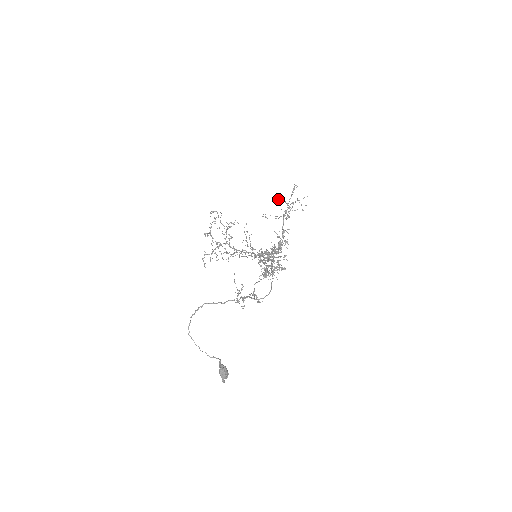
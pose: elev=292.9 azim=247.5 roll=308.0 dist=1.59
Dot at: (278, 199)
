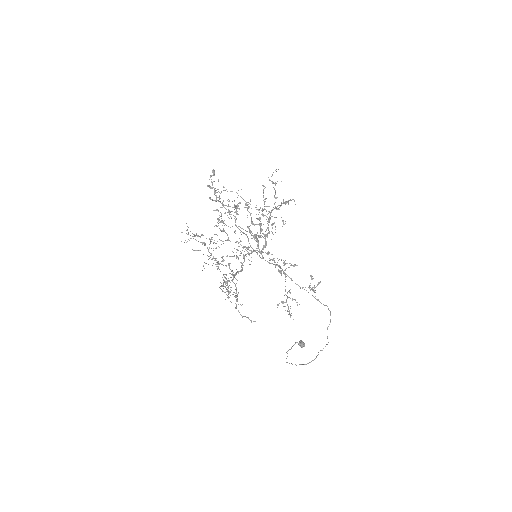
Dot at: occluded
